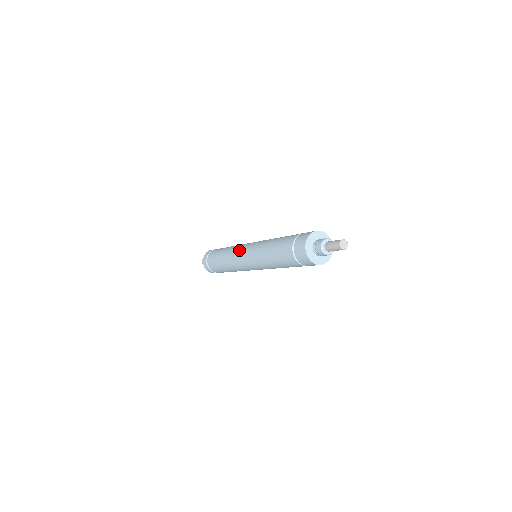
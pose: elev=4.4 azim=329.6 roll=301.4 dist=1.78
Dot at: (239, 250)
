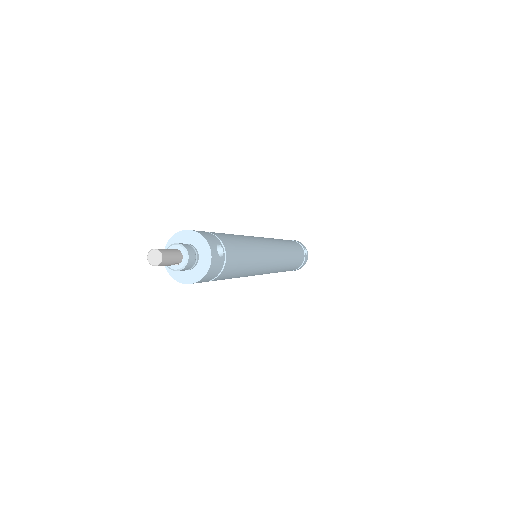
Dot at: occluded
